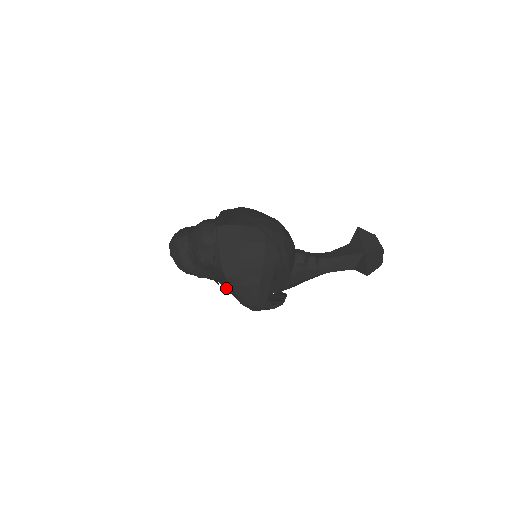
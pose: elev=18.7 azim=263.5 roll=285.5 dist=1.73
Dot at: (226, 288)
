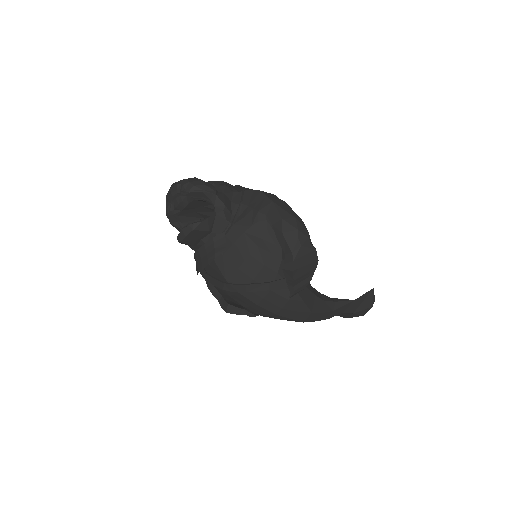
Dot at: (259, 207)
